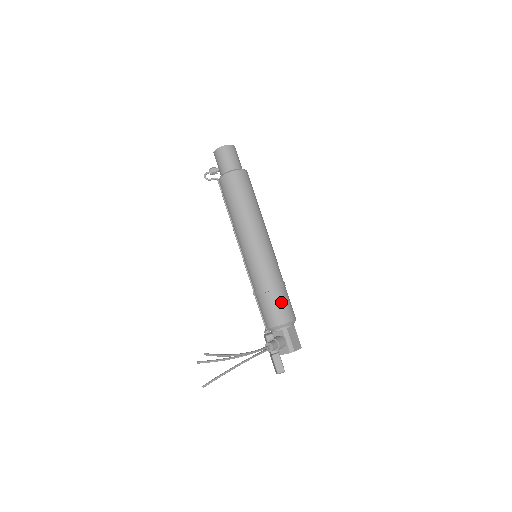
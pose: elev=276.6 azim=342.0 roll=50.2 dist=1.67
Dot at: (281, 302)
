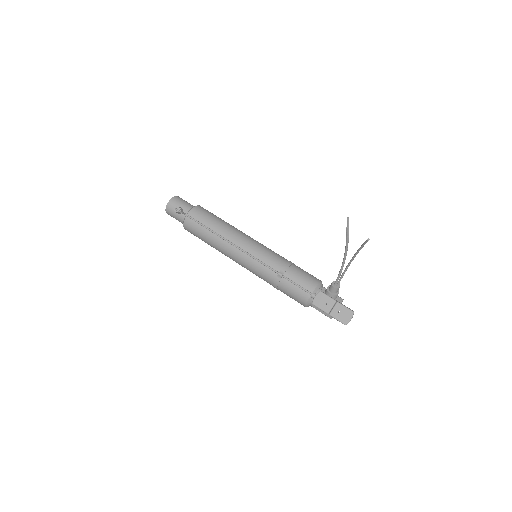
Dot at: occluded
